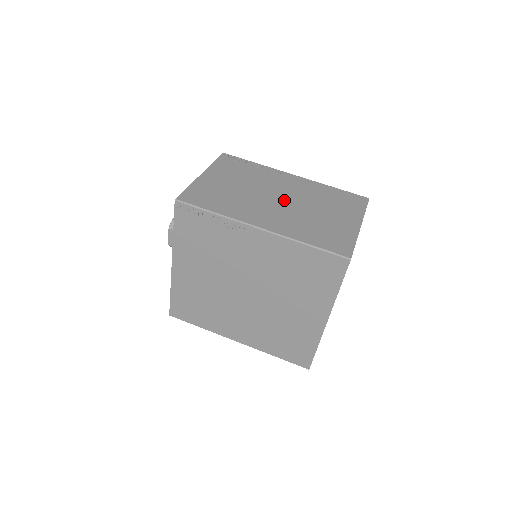
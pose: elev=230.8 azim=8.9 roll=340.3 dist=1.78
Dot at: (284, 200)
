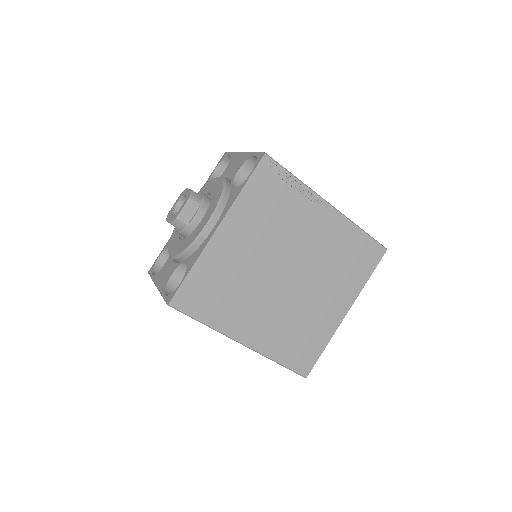
Dot at: occluded
